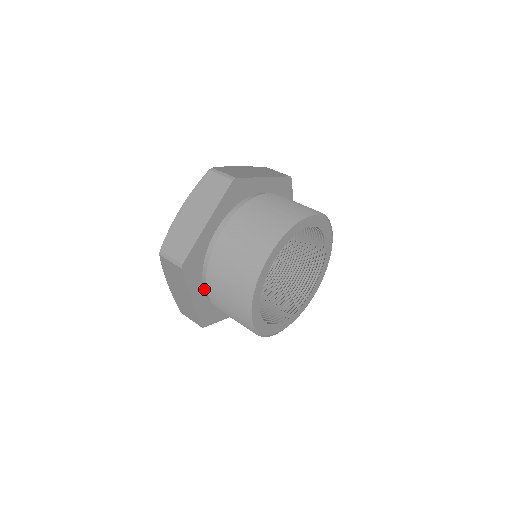
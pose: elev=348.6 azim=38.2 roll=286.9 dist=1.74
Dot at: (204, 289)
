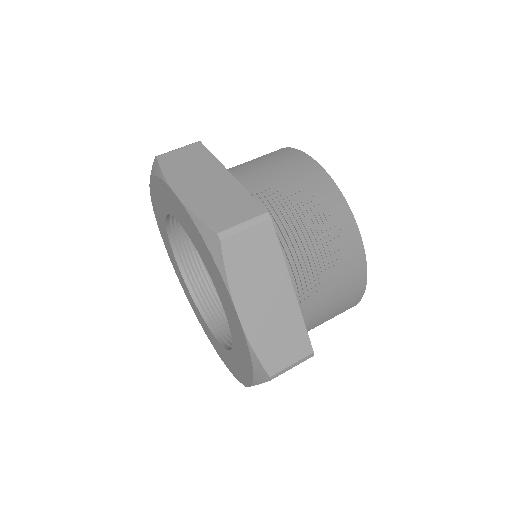
Dot at: occluded
